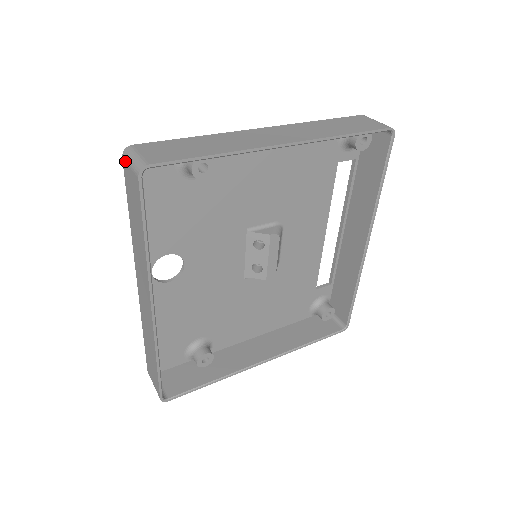
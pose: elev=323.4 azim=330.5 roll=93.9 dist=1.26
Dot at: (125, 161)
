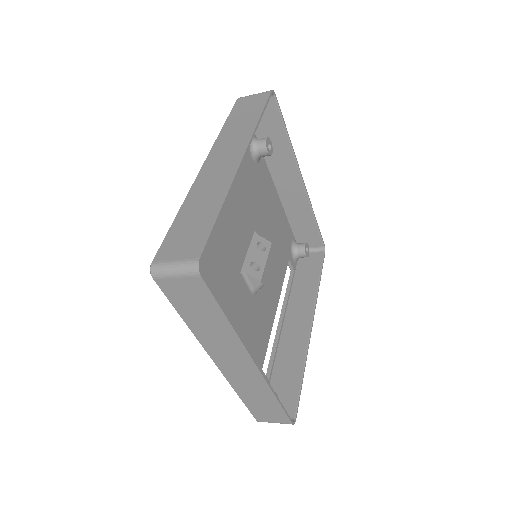
Dot at: (244, 97)
